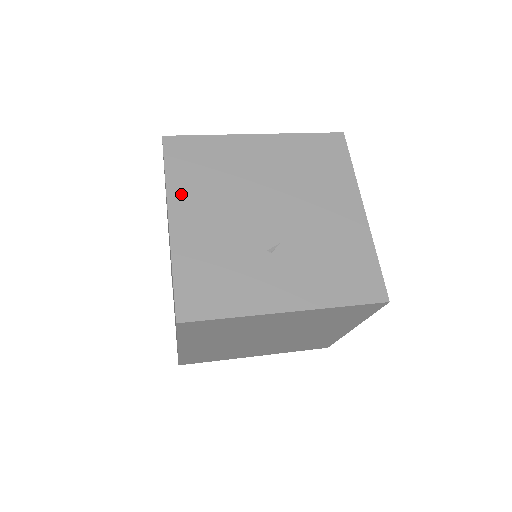
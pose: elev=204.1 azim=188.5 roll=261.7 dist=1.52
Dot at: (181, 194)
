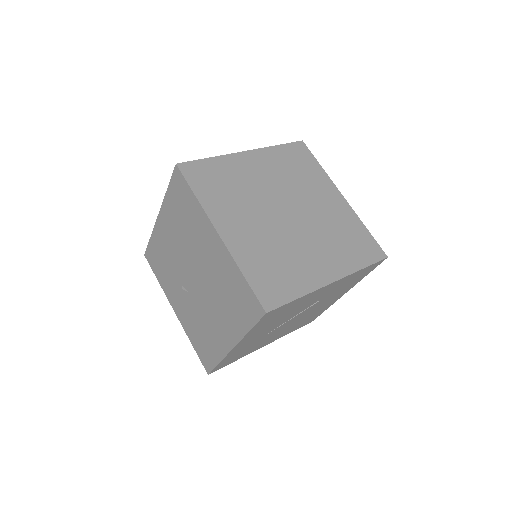
Dot at: (167, 211)
